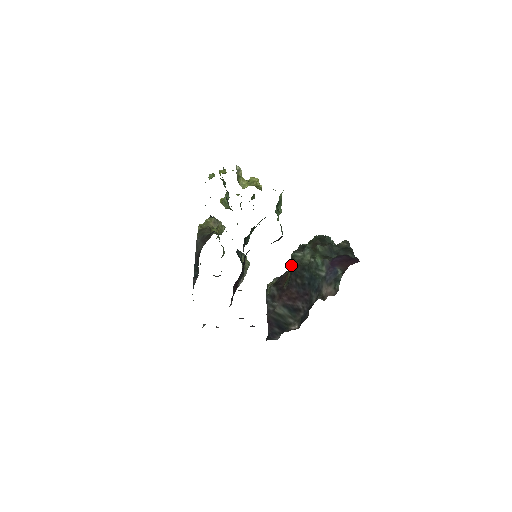
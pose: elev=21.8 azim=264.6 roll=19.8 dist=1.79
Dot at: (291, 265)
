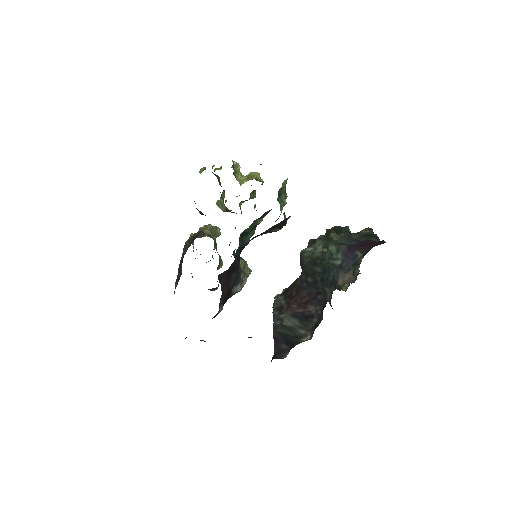
Dot at: (301, 265)
